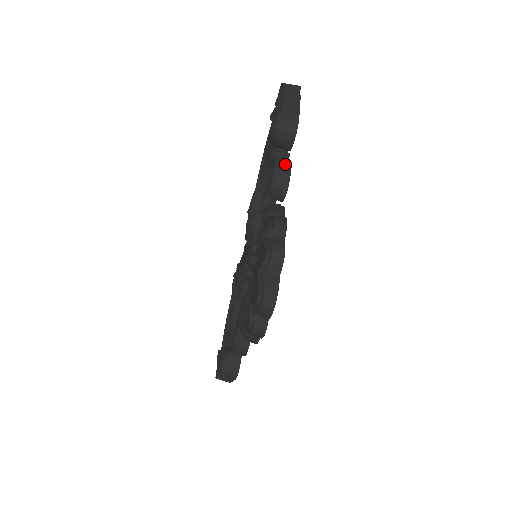
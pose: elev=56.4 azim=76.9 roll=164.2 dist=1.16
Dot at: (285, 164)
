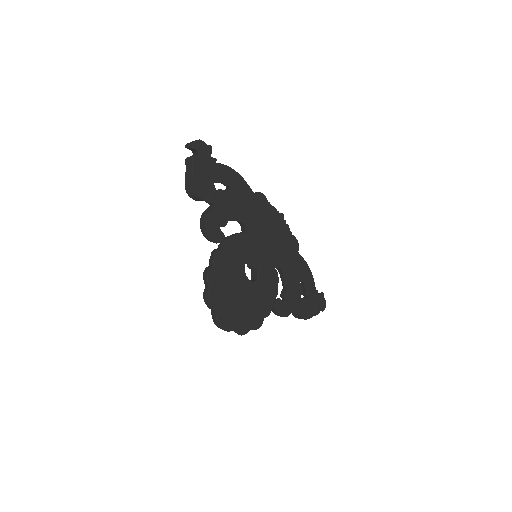
Dot at: (203, 222)
